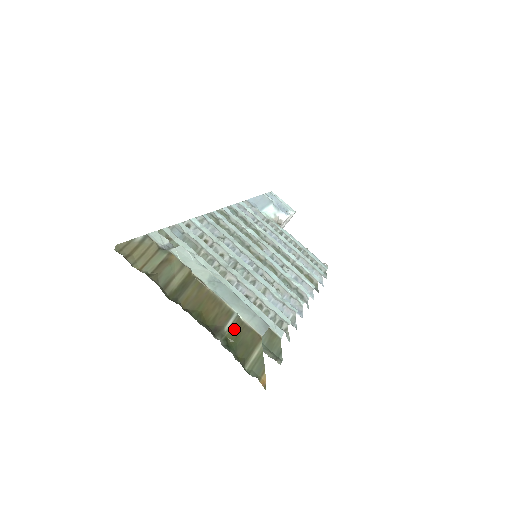
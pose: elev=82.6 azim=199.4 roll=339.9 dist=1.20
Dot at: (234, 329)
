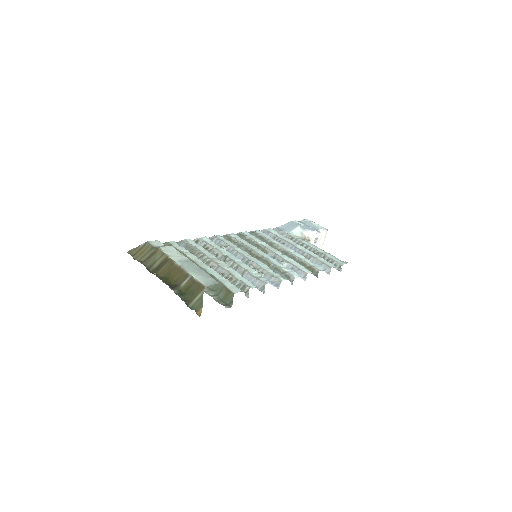
Dot at: (187, 284)
